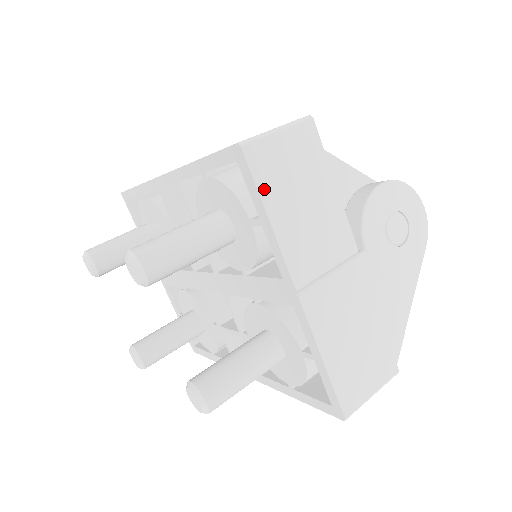
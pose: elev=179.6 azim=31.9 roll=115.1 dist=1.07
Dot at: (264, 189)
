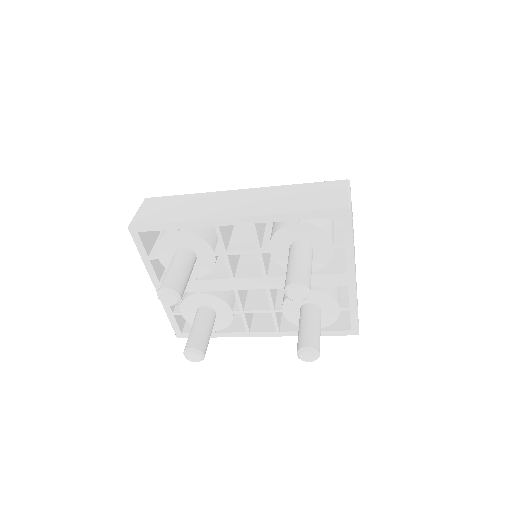
Dot at: occluded
